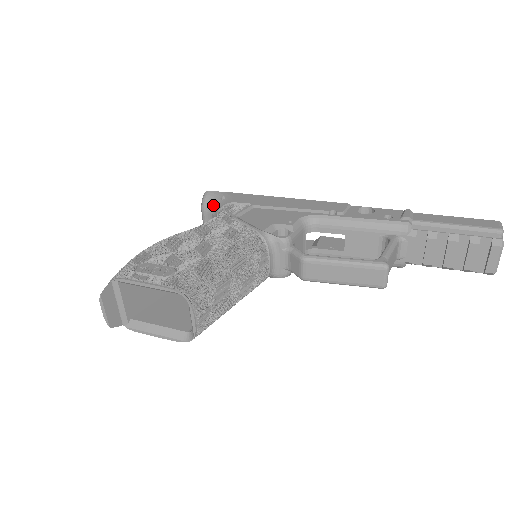
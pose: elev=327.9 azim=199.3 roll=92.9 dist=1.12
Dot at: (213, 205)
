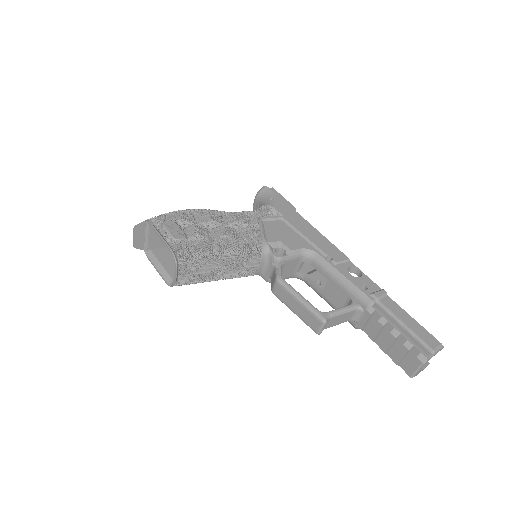
Dot at: (262, 199)
